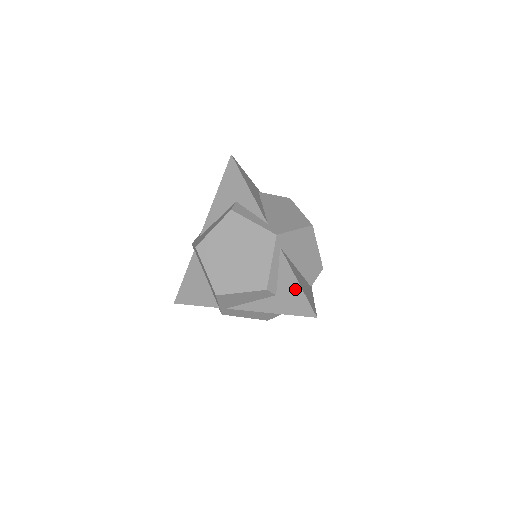
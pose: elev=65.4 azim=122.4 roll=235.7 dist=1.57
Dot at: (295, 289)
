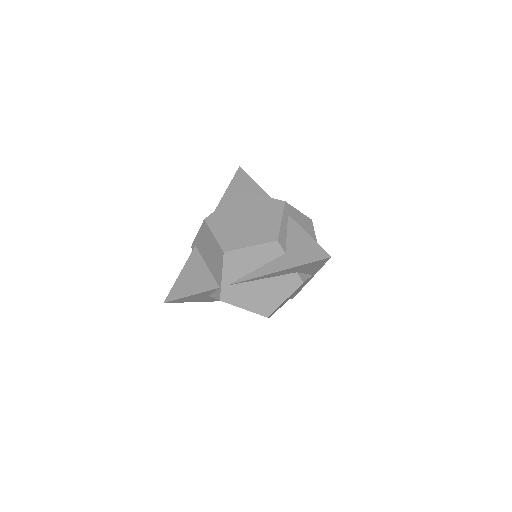
Dot at: (305, 241)
